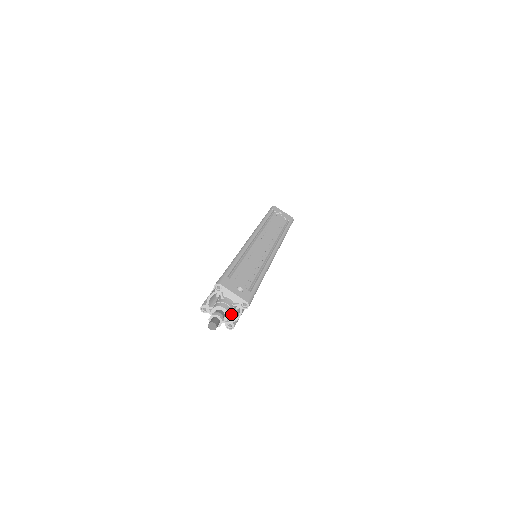
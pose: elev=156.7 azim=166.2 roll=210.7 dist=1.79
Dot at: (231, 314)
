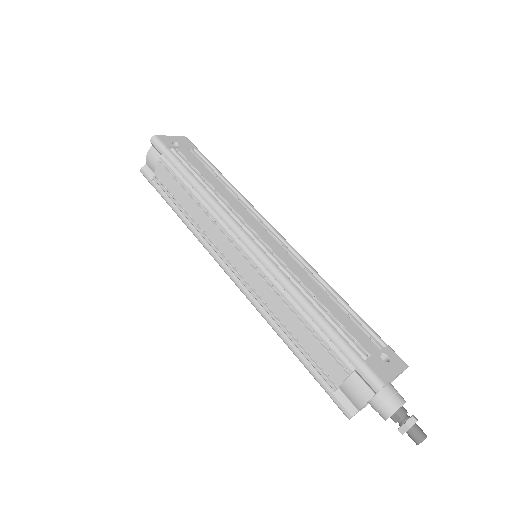
Dot at: occluded
